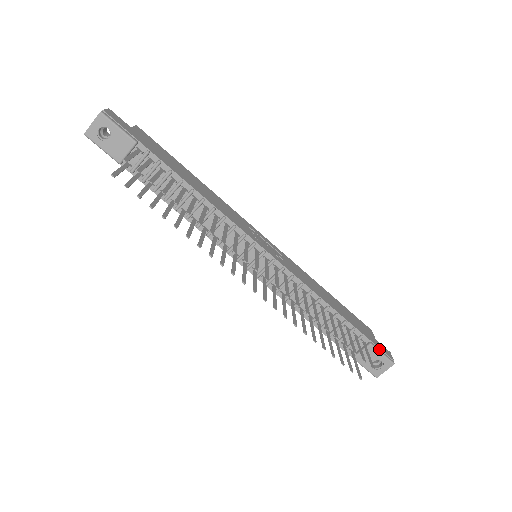
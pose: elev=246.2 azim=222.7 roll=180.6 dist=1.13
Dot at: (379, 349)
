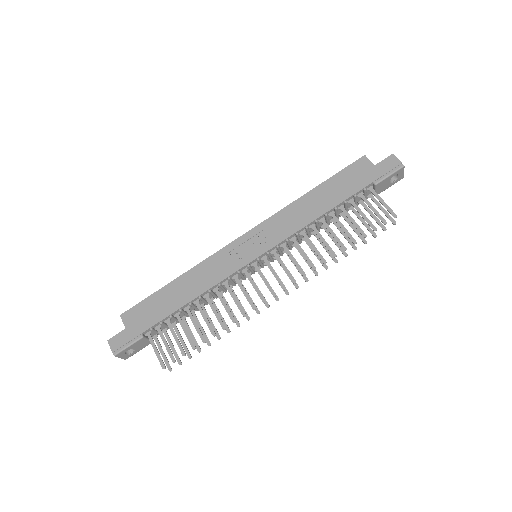
Dot at: (384, 176)
